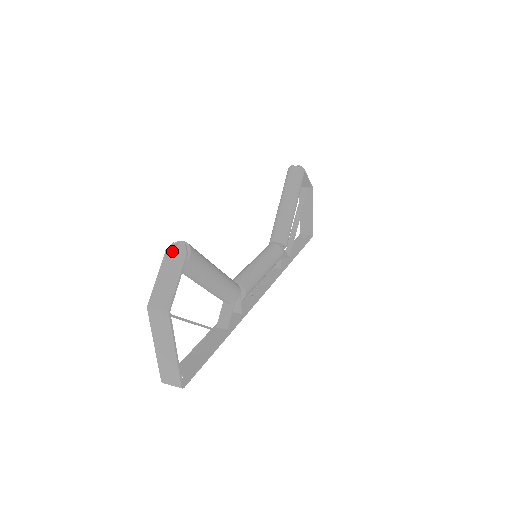
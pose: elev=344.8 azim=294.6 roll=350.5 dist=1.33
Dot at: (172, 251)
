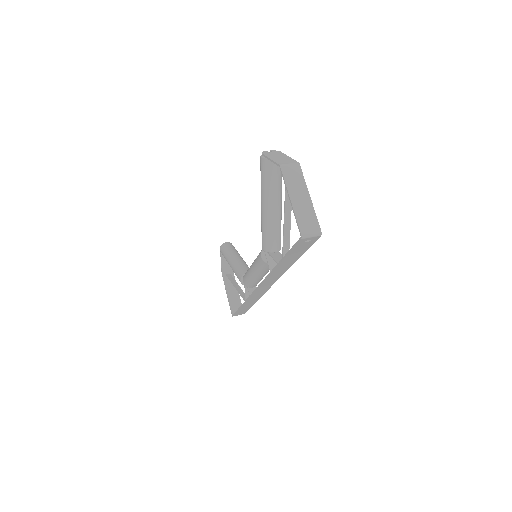
Dot at: (268, 152)
